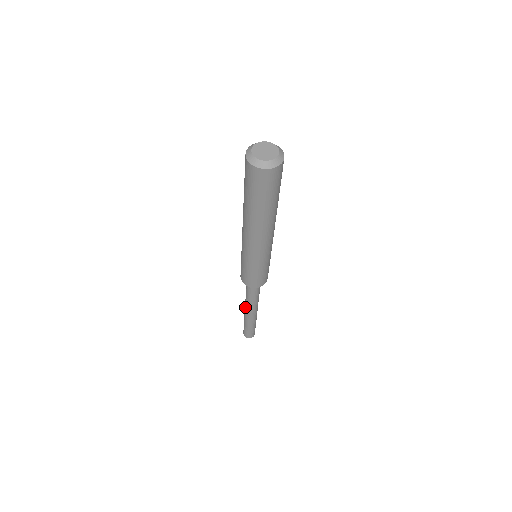
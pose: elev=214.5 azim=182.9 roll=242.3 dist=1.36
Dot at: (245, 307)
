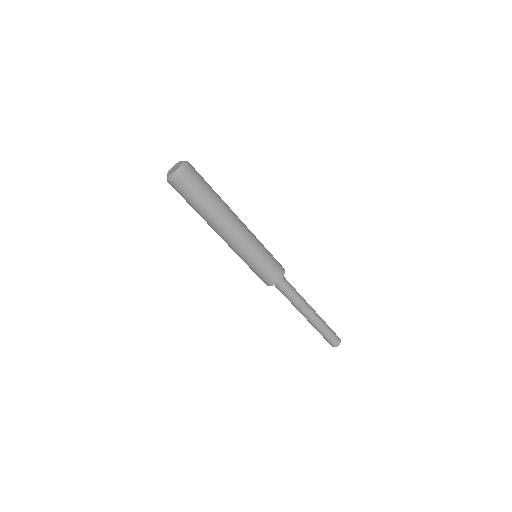
Dot at: occluded
